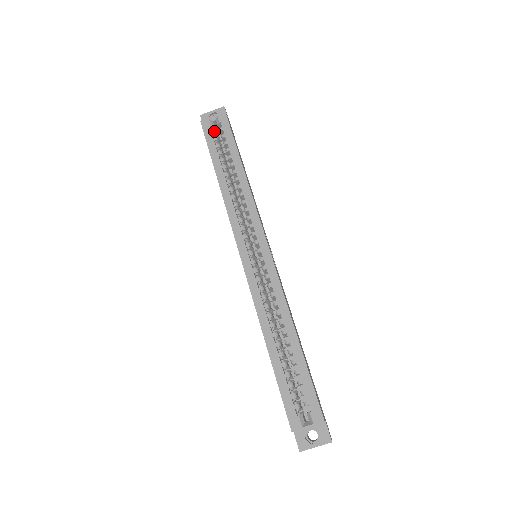
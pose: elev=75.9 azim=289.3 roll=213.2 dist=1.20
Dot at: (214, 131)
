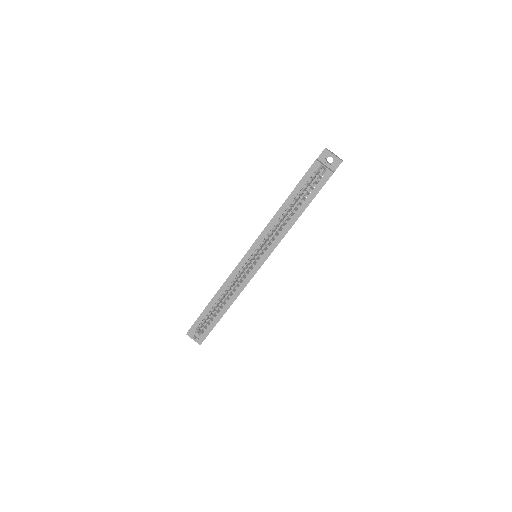
Dot at: (315, 175)
